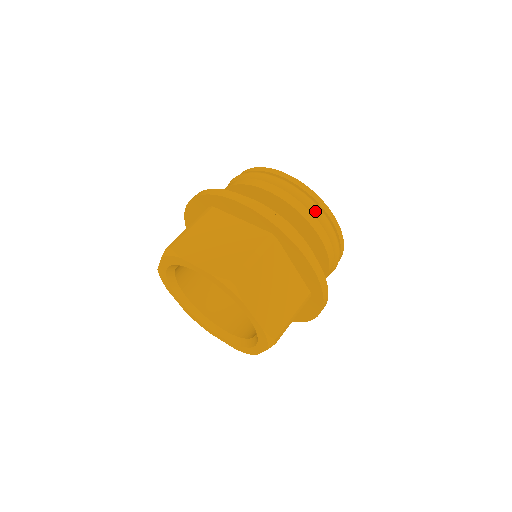
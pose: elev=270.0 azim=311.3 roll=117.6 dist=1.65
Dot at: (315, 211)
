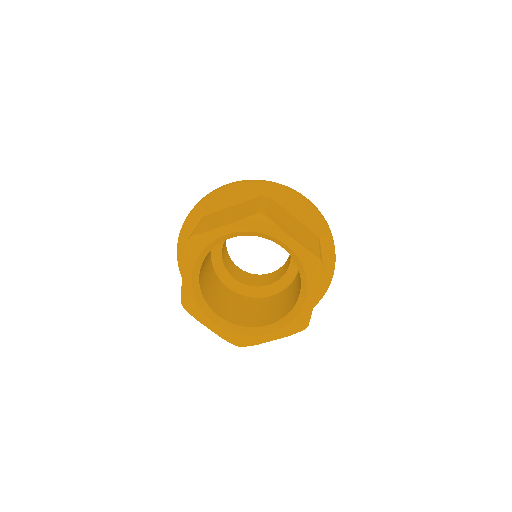
Dot at: occluded
